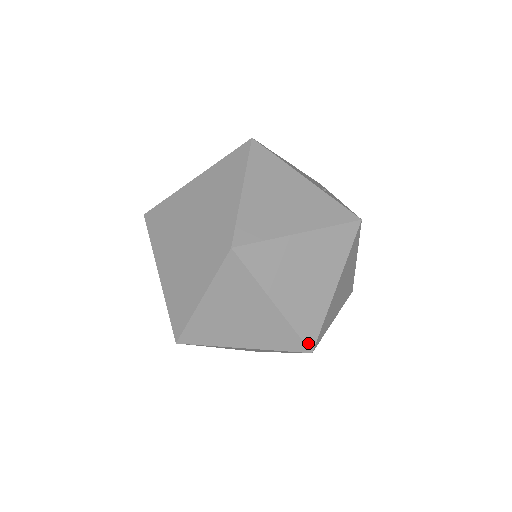
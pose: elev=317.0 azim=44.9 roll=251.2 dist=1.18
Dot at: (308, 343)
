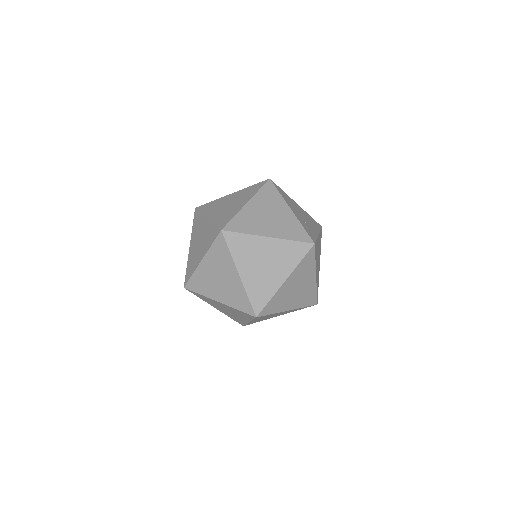
Dot at: (255, 309)
